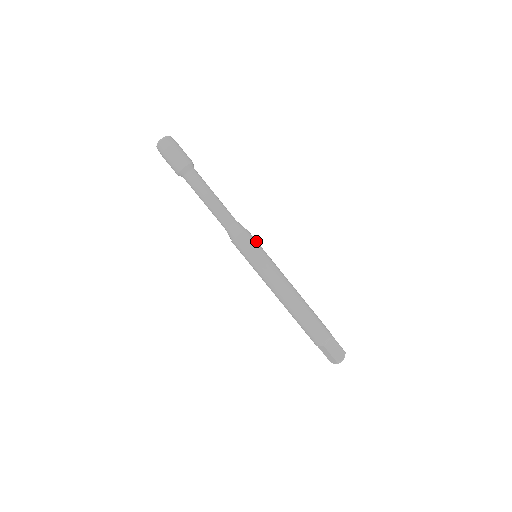
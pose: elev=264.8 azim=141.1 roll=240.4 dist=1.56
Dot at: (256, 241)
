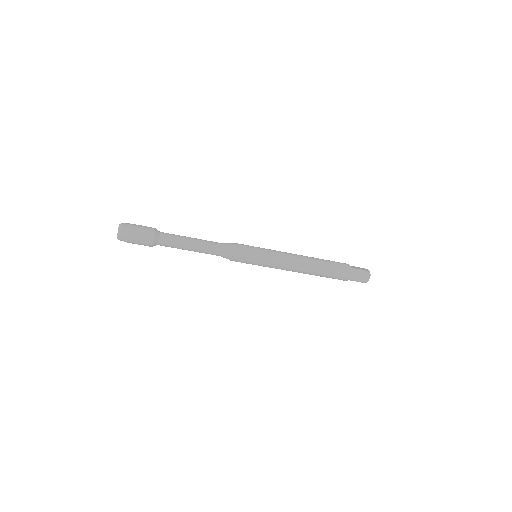
Dot at: (248, 249)
